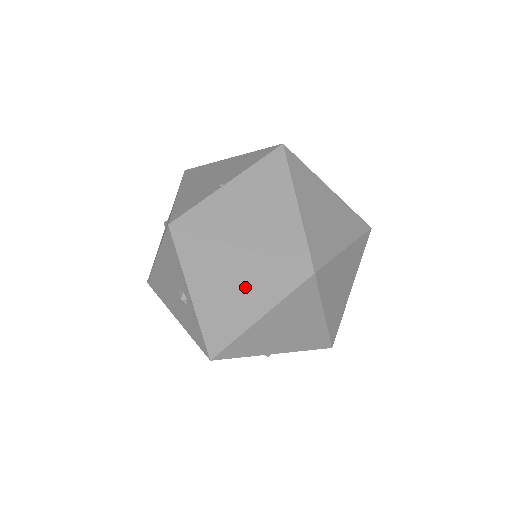
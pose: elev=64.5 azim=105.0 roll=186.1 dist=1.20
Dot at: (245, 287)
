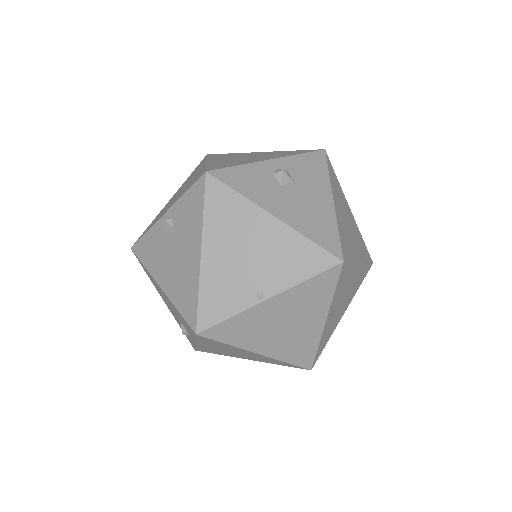
Dot at: (249, 356)
